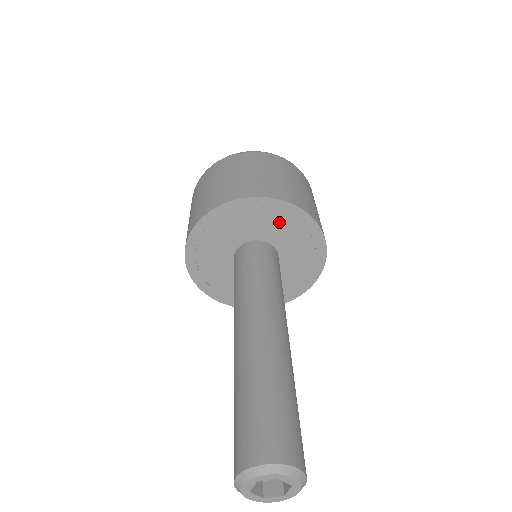
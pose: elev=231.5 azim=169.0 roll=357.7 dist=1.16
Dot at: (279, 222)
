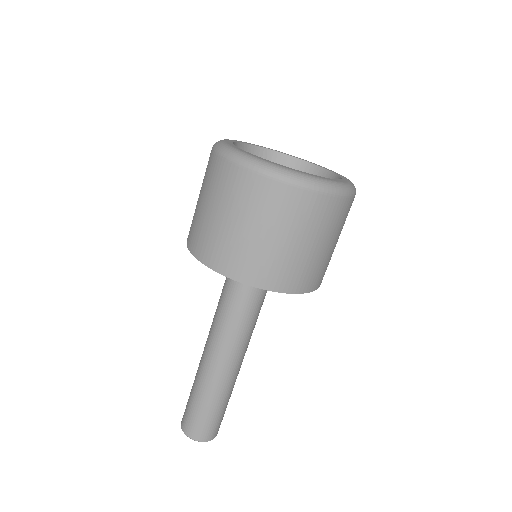
Dot at: occluded
